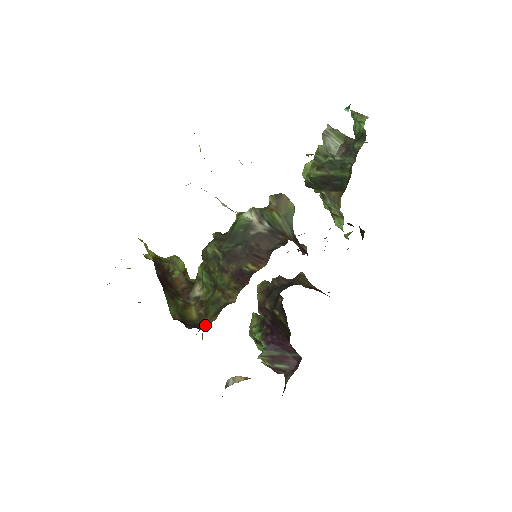
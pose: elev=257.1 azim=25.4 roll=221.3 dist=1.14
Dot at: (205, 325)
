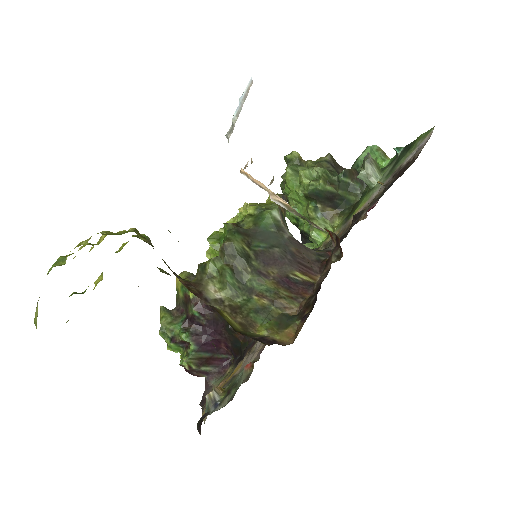
Dot at: (283, 341)
